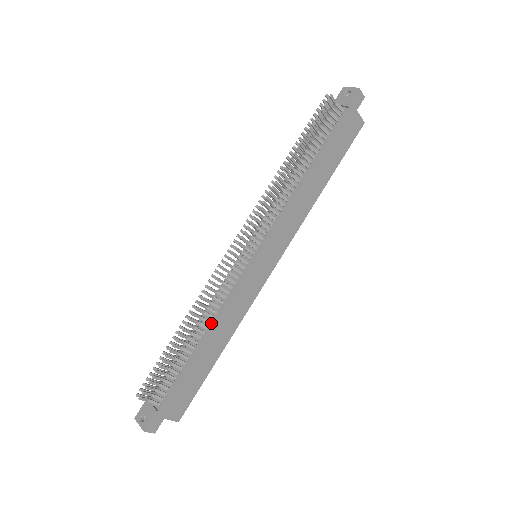
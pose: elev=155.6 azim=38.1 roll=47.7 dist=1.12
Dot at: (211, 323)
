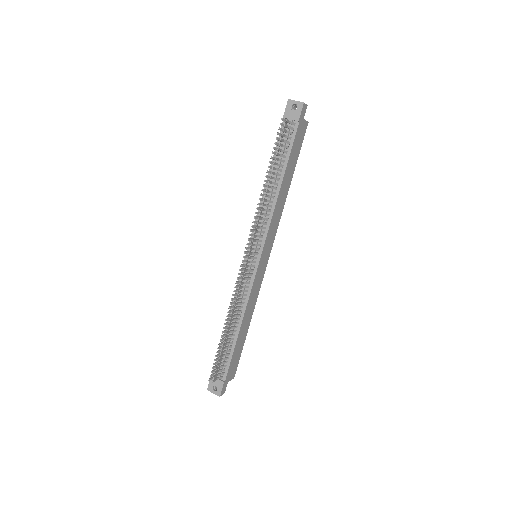
Dot at: (241, 315)
